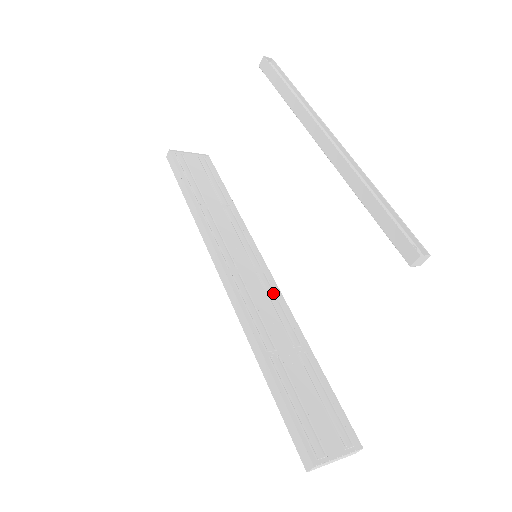
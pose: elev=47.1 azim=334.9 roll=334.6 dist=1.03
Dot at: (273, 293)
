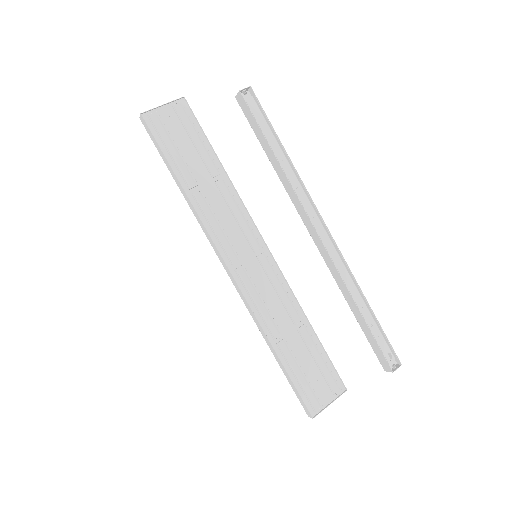
Dot at: (274, 275)
